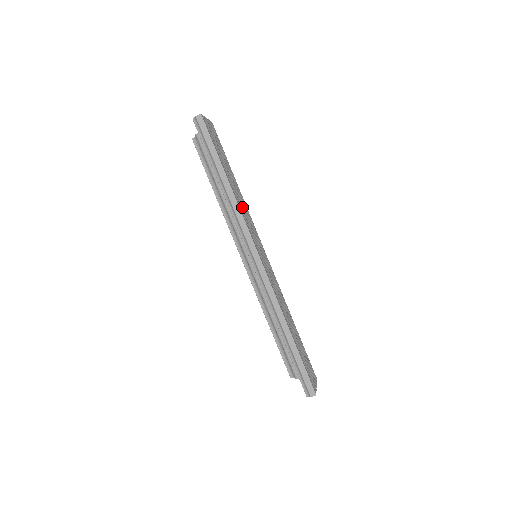
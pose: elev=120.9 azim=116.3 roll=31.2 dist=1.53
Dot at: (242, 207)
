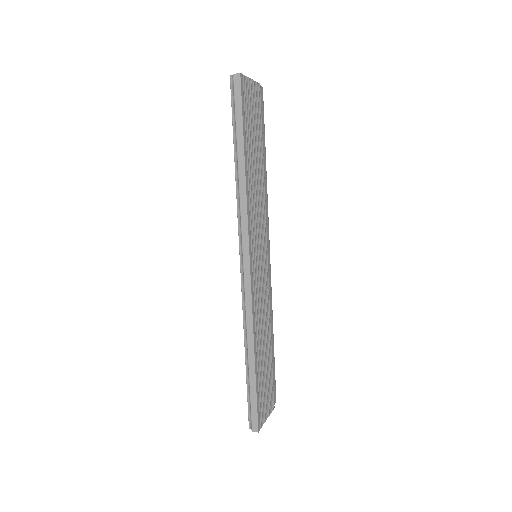
Dot at: (254, 199)
